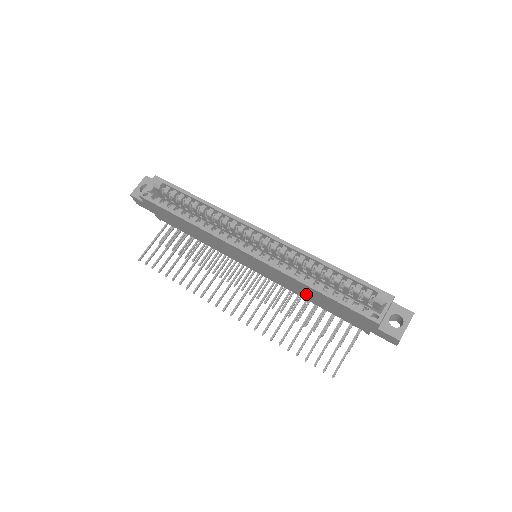
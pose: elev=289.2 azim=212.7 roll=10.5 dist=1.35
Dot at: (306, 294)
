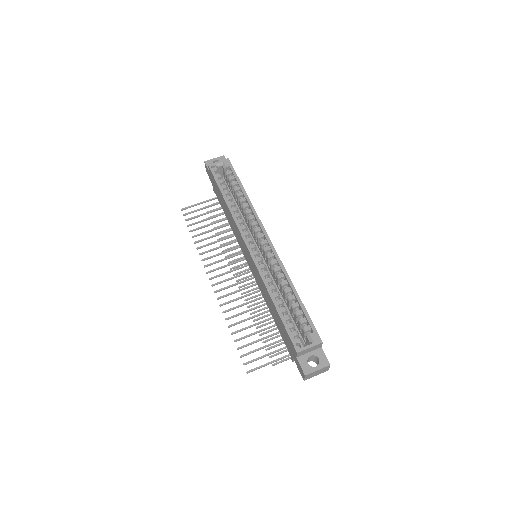
Dot at: (269, 303)
